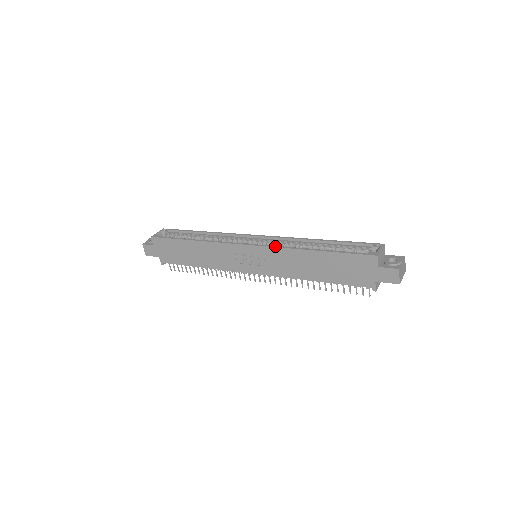
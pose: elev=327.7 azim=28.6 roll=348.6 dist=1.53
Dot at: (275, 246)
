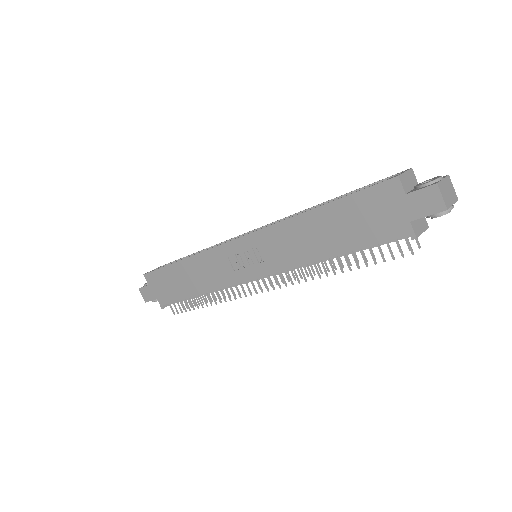
Dot at: occluded
